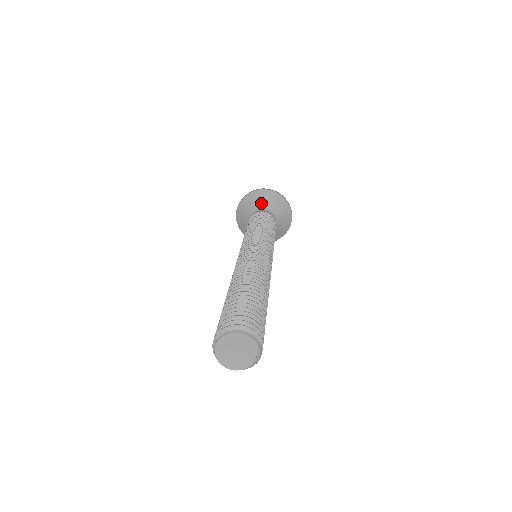
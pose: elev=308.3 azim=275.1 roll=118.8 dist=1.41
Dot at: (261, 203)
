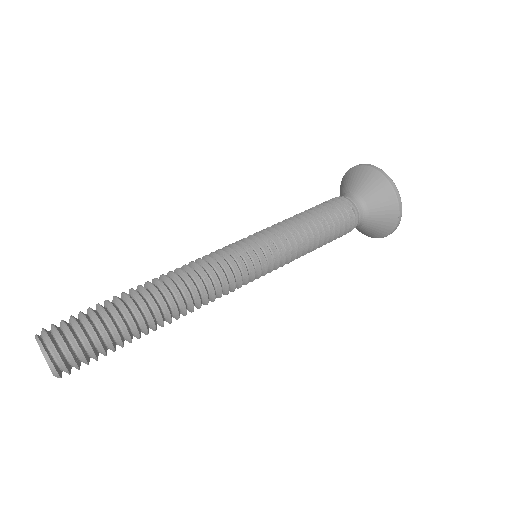
Dot at: (367, 191)
